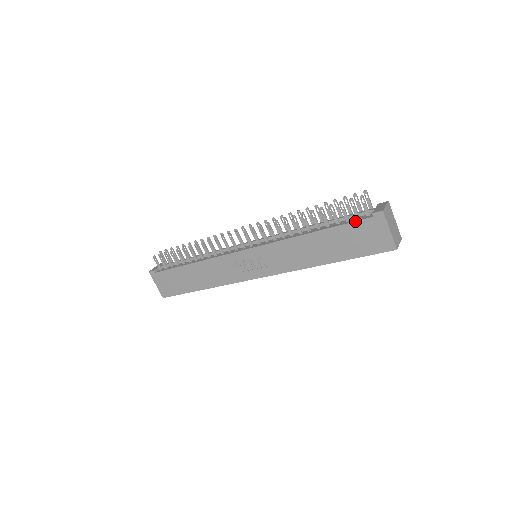
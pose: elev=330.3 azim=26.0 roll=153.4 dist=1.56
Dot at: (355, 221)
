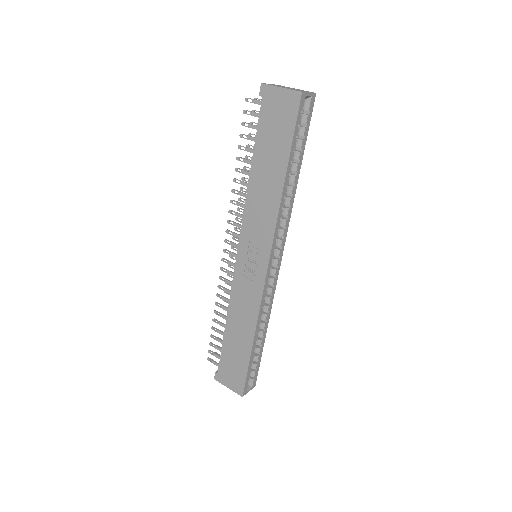
Dot at: occluded
